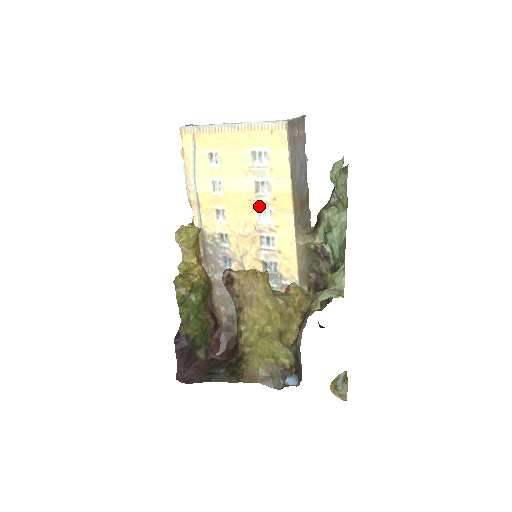
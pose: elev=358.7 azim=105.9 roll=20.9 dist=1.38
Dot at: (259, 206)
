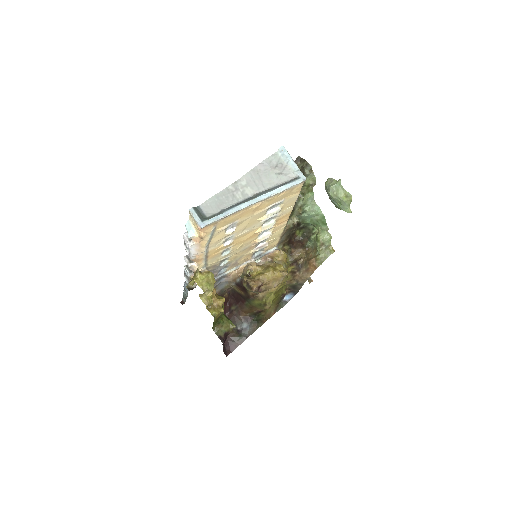
Dot at: occluded
